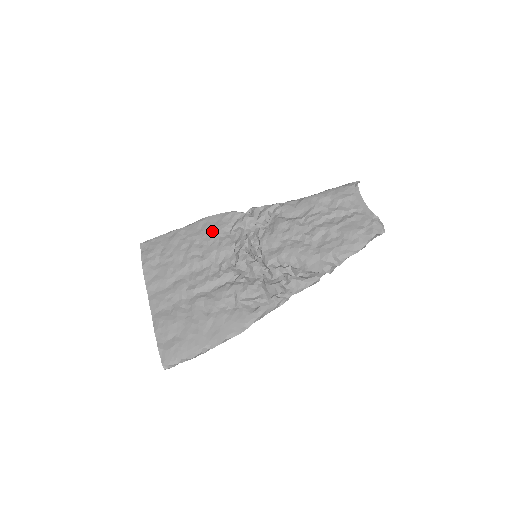
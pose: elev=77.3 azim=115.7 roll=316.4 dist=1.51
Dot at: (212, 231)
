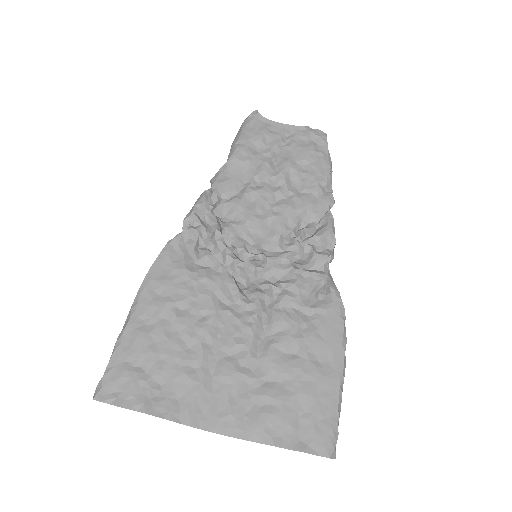
Dot at: (178, 282)
